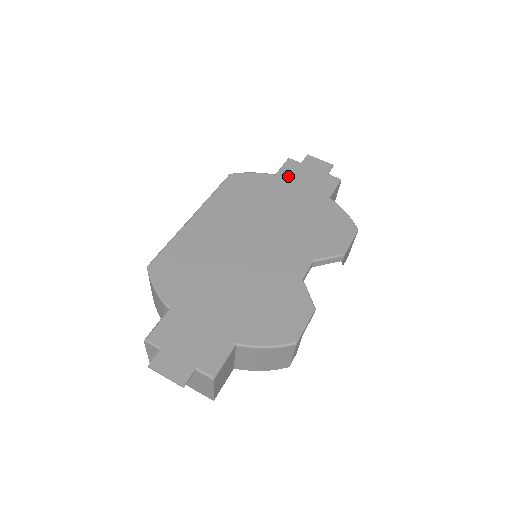
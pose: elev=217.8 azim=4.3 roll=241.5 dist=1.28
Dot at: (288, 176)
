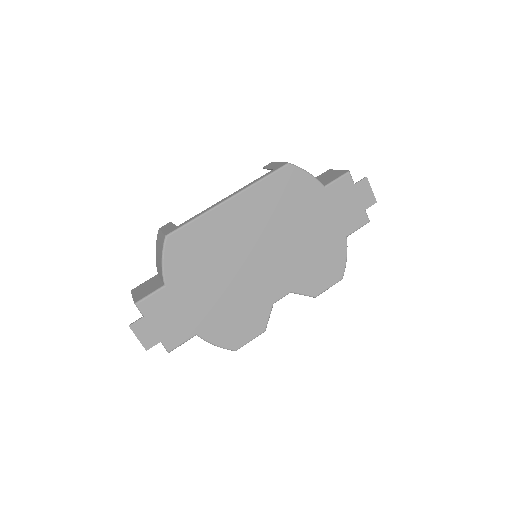
Dot at: (333, 195)
